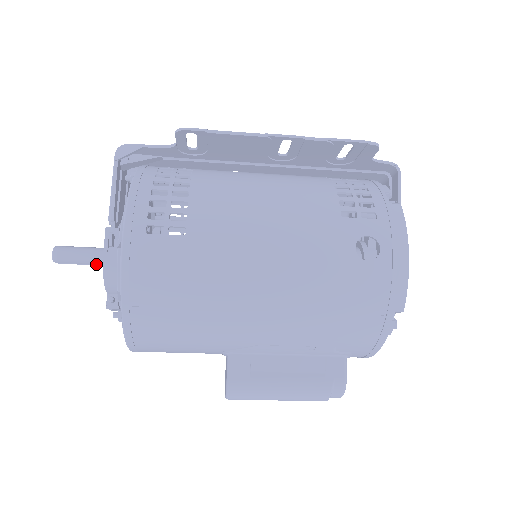
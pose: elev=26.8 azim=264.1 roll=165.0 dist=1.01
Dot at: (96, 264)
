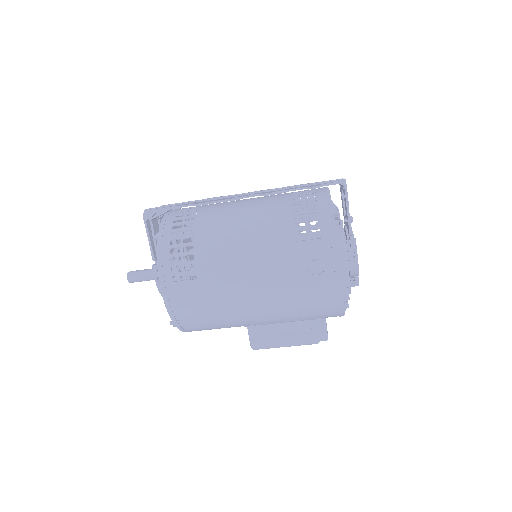
Dot at: occluded
